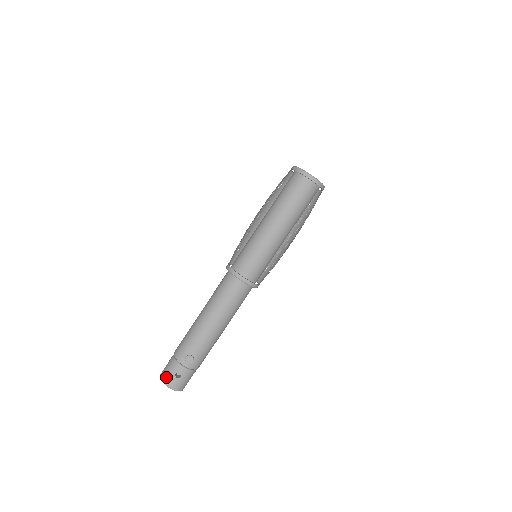
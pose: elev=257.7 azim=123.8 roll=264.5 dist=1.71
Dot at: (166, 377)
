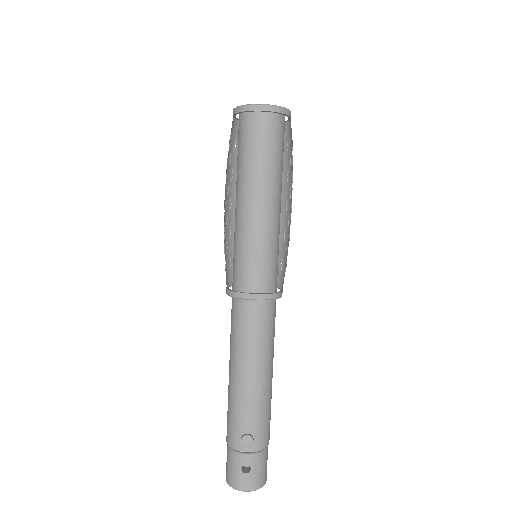
Dot at: (232, 479)
